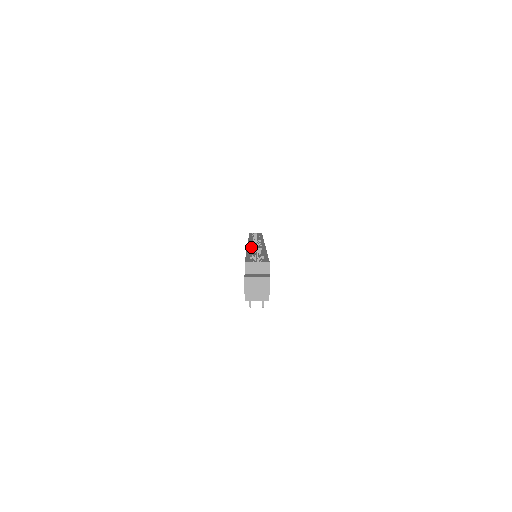
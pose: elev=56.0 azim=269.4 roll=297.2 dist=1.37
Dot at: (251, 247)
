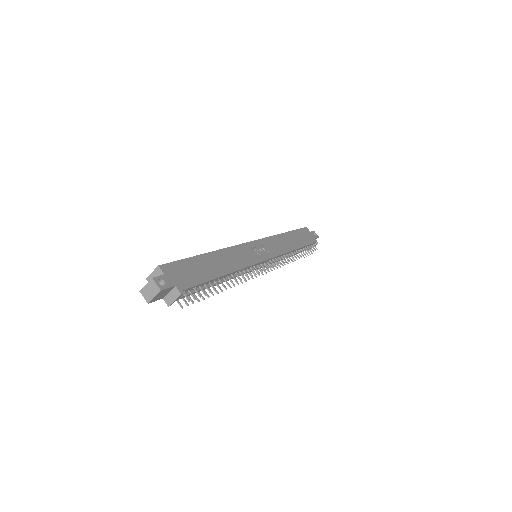
Dot at: occluded
